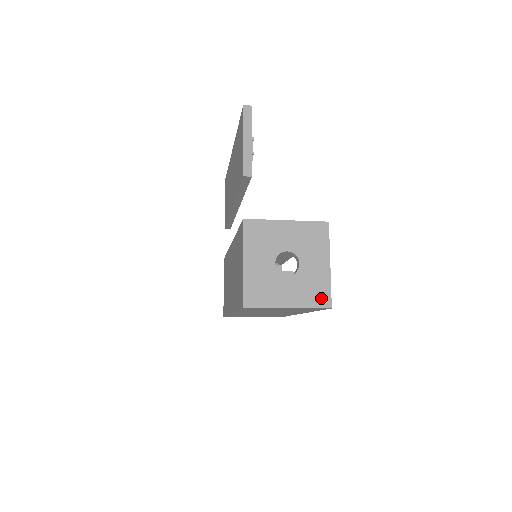
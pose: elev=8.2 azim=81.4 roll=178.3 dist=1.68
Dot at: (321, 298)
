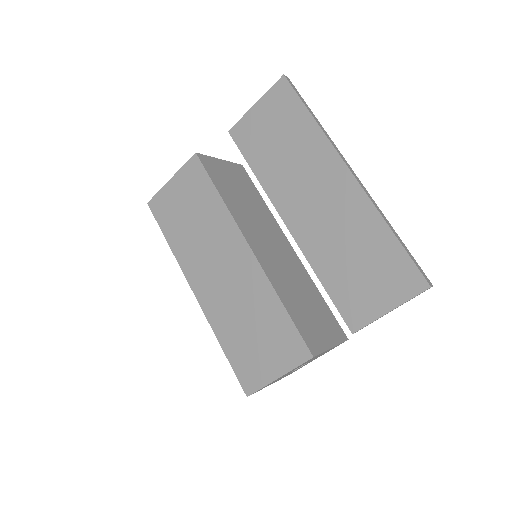
Dot at: occluded
